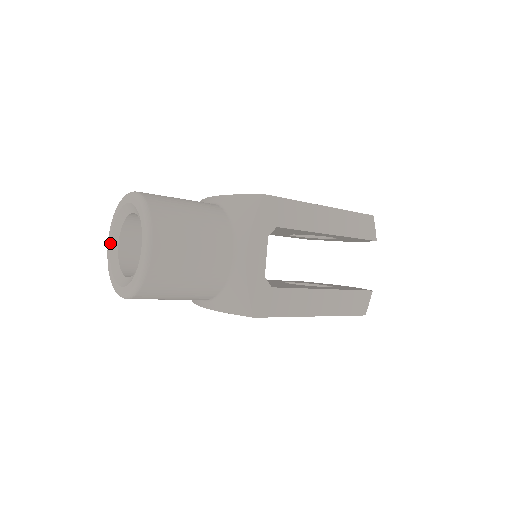
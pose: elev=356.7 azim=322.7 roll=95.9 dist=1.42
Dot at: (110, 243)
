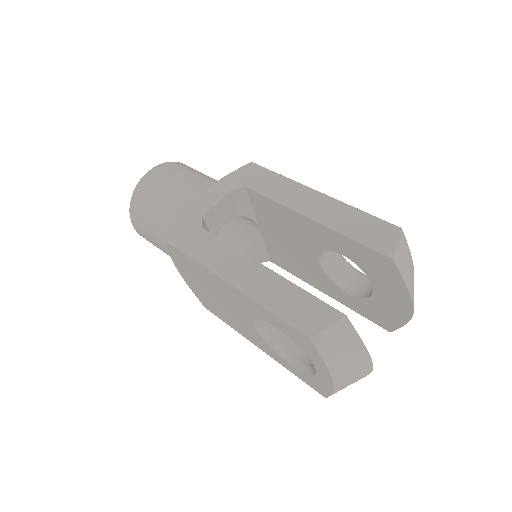
Dot at: occluded
